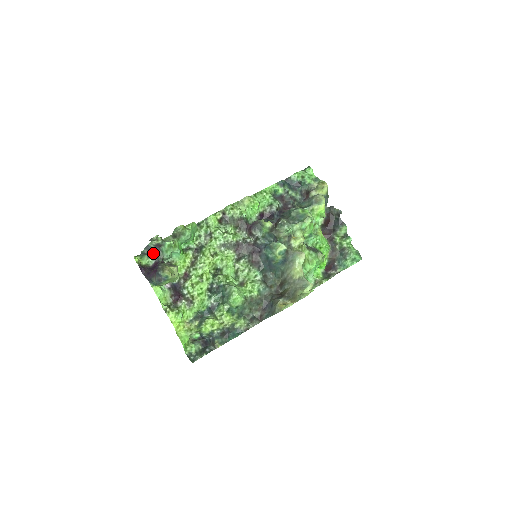
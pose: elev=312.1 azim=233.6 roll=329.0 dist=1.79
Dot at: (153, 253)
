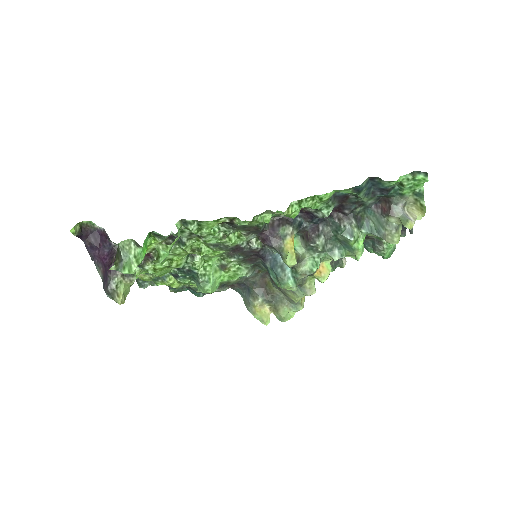
Dot at: occluded
